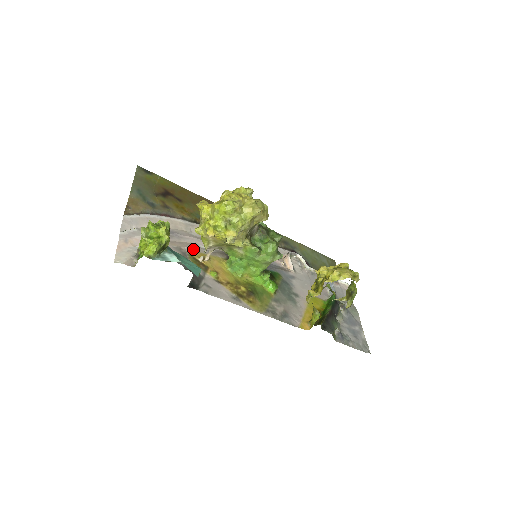
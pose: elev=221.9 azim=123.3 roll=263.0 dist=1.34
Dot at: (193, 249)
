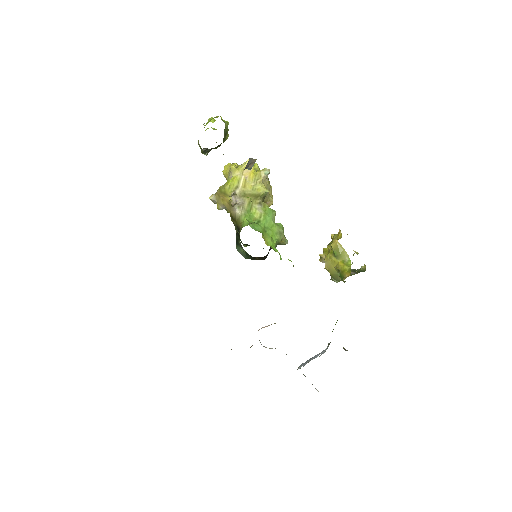
Dot at: occluded
